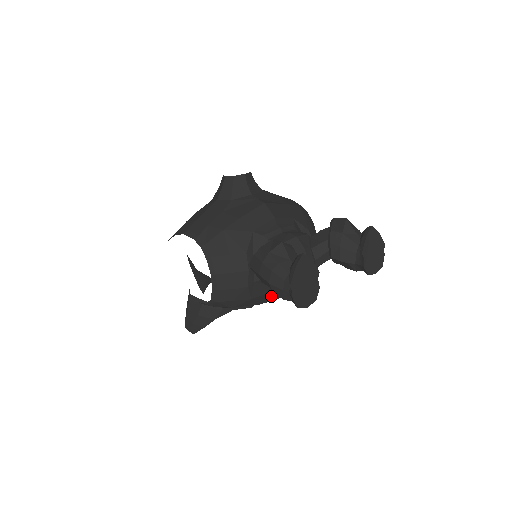
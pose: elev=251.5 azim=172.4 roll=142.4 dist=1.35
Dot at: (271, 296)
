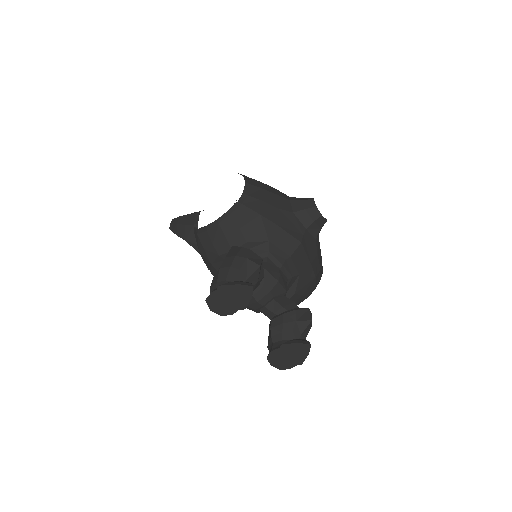
Dot at: occluded
